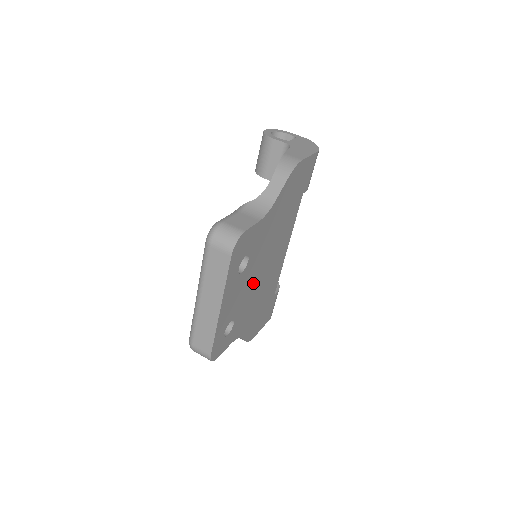
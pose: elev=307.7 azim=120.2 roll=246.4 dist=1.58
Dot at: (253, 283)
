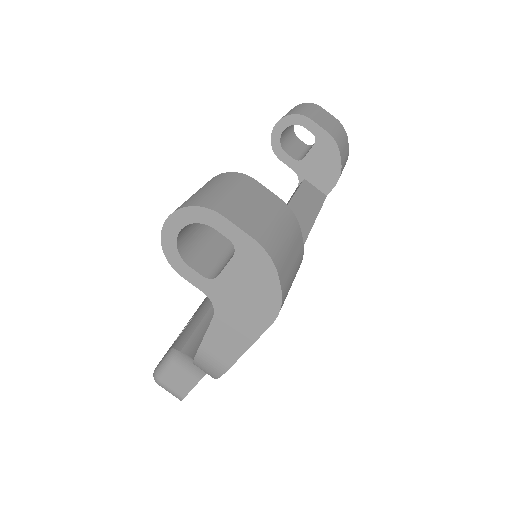
Dot at: occluded
